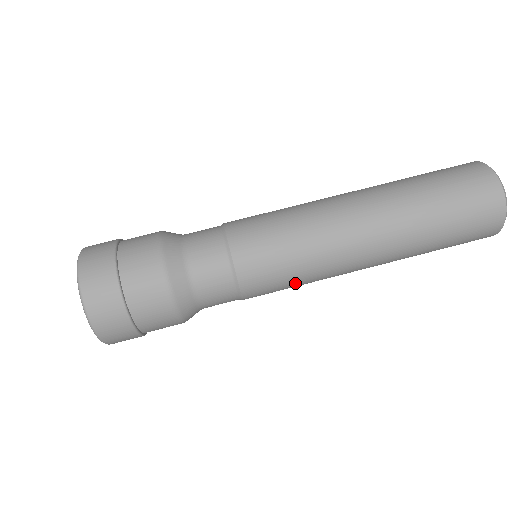
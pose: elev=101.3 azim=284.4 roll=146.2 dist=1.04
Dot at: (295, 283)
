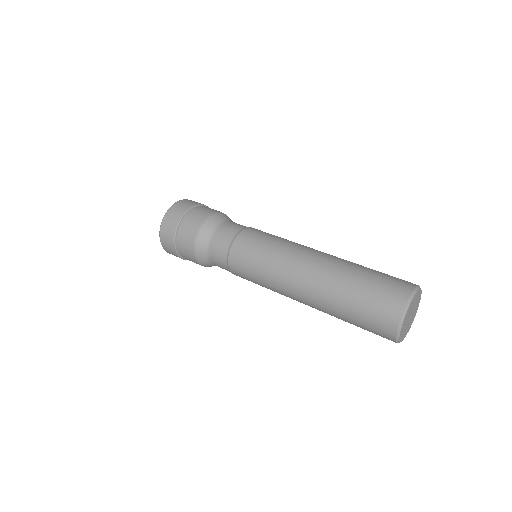
Dot at: (260, 258)
